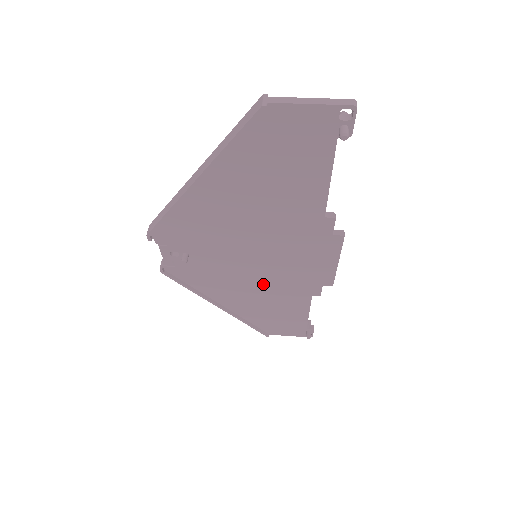
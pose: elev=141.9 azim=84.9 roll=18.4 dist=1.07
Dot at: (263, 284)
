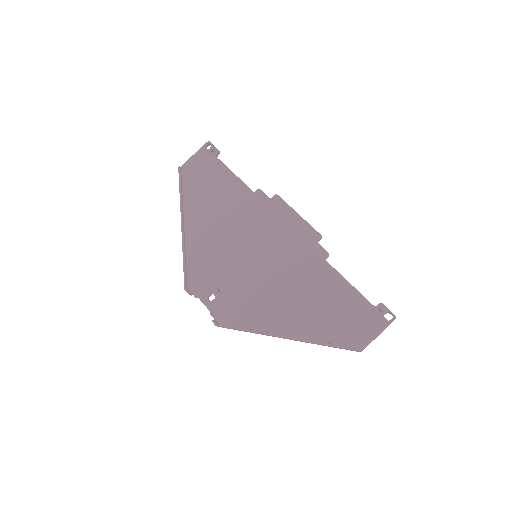
Dot at: (236, 229)
